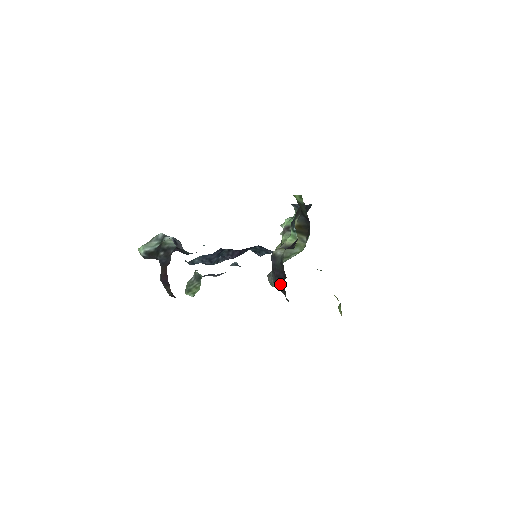
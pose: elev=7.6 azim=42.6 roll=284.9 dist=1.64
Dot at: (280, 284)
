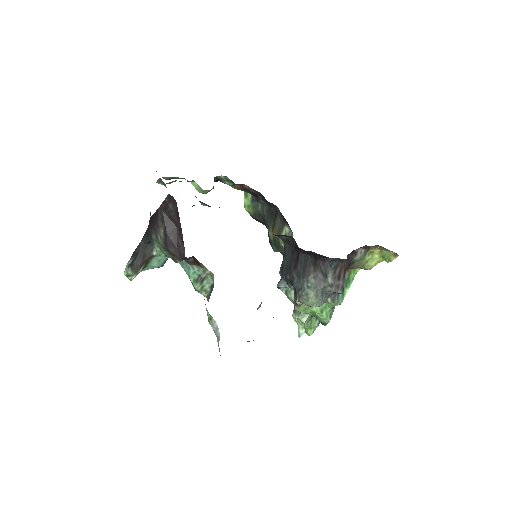
Dot at: (303, 264)
